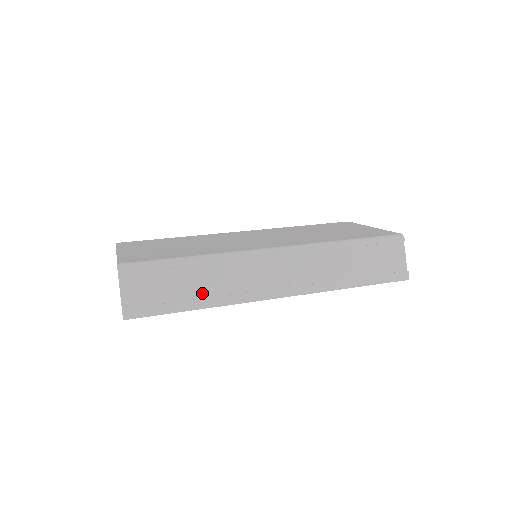
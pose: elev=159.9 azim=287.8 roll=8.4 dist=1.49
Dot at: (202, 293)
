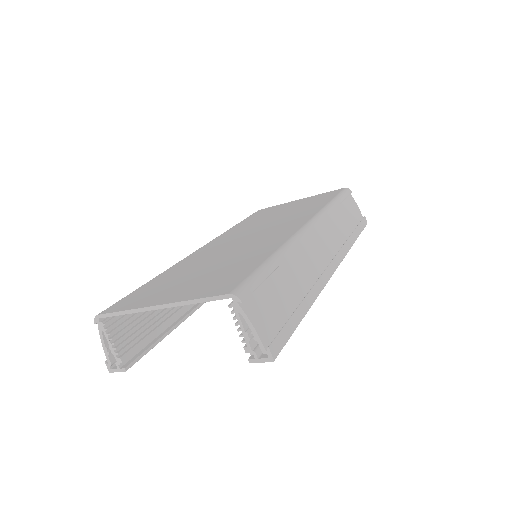
Dot at: (300, 292)
